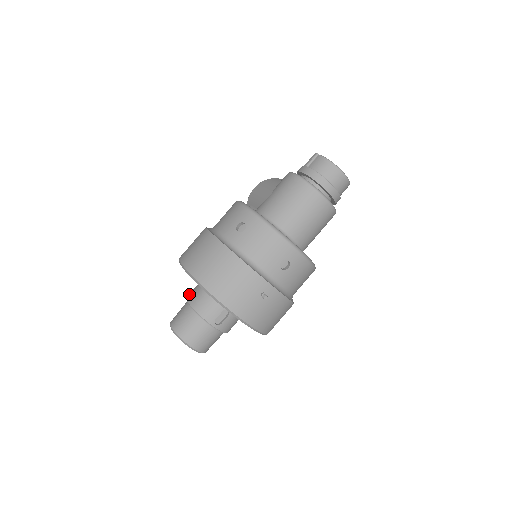
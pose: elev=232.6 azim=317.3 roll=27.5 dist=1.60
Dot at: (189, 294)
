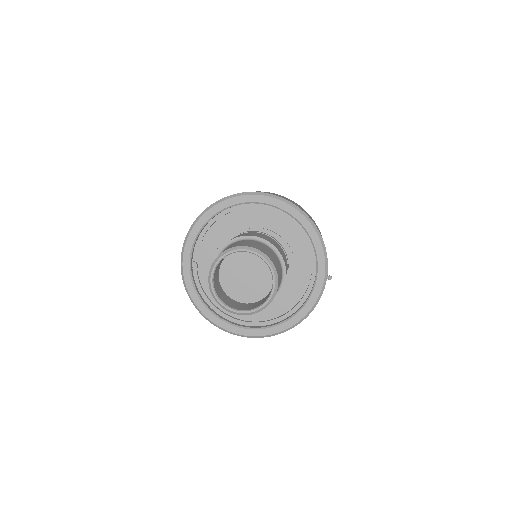
Dot at: (247, 234)
